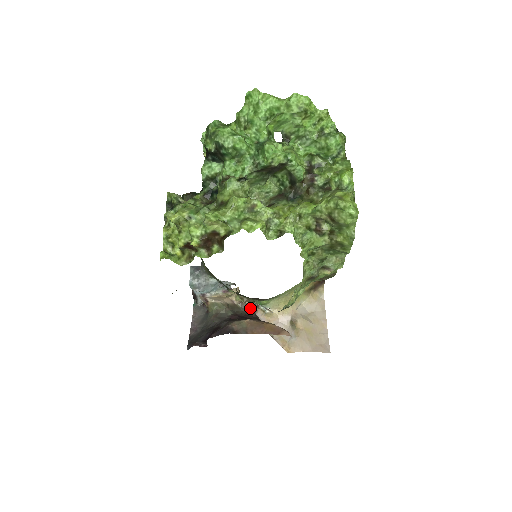
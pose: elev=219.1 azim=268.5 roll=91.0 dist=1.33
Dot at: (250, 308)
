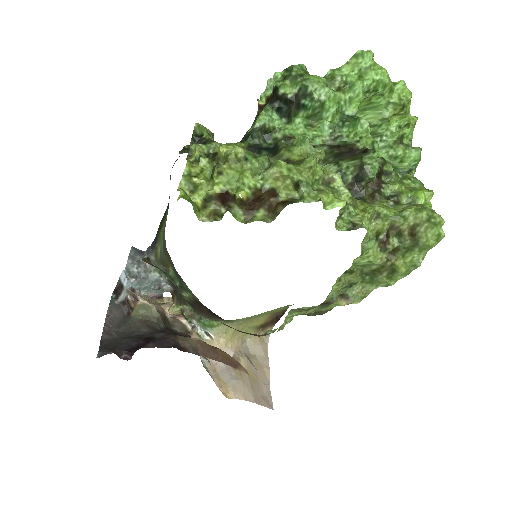
Dot at: (183, 327)
